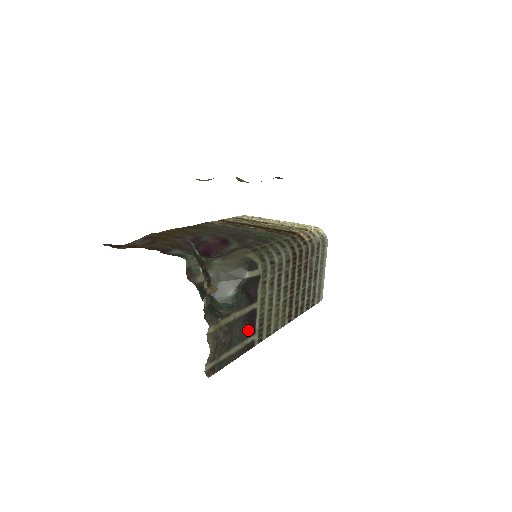
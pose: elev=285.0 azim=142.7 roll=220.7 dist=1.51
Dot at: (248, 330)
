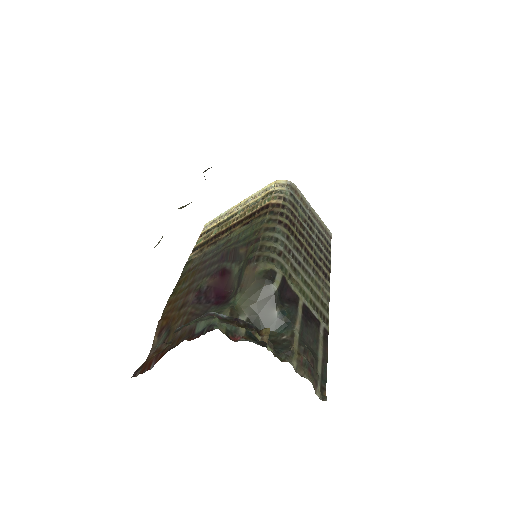
Dot at: (314, 327)
